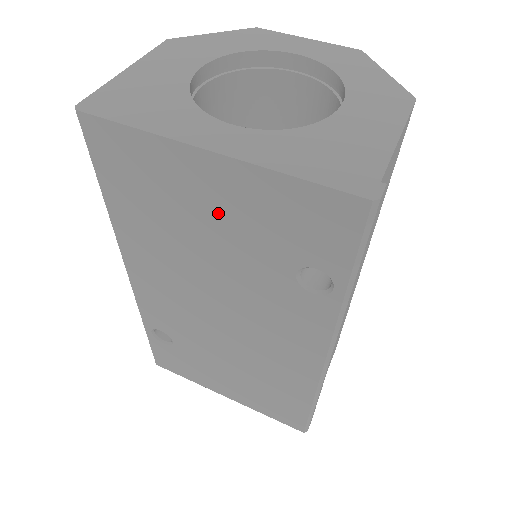
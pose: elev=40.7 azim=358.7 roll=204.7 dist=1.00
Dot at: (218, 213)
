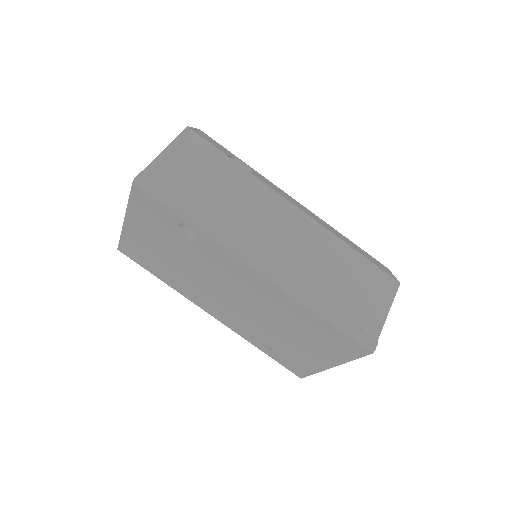
Dot at: (154, 241)
